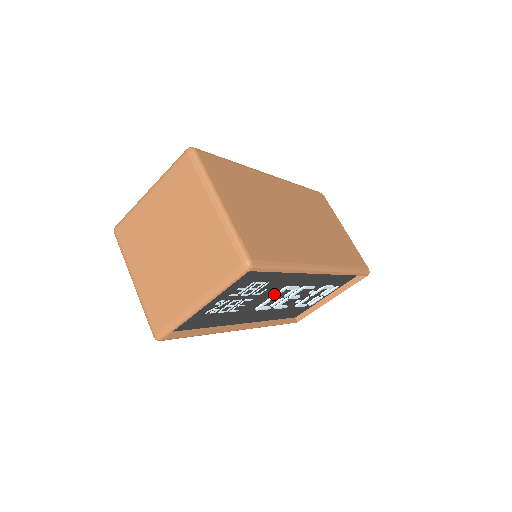
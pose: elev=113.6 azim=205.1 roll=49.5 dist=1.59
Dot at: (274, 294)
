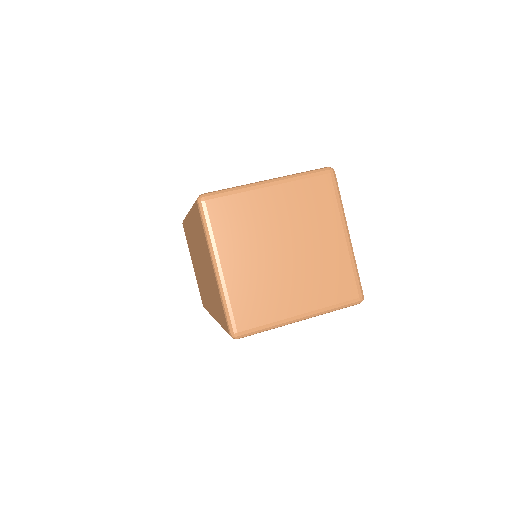
Dot at: occluded
